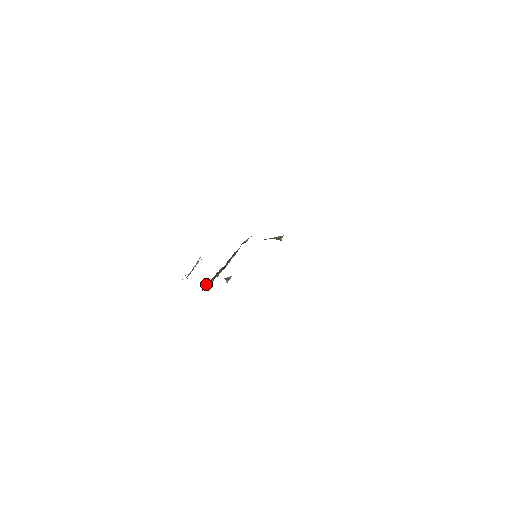
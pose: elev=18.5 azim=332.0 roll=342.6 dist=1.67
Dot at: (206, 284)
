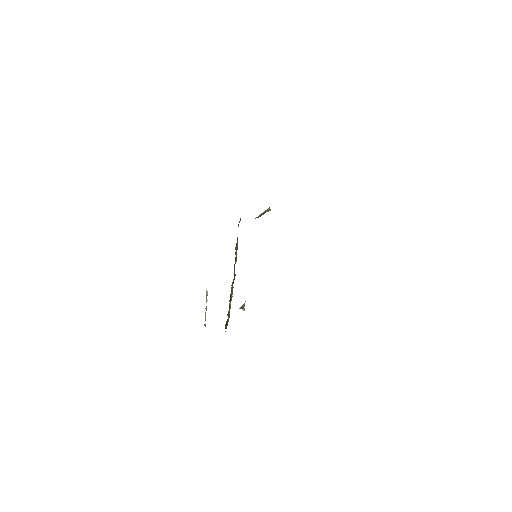
Dot at: (226, 322)
